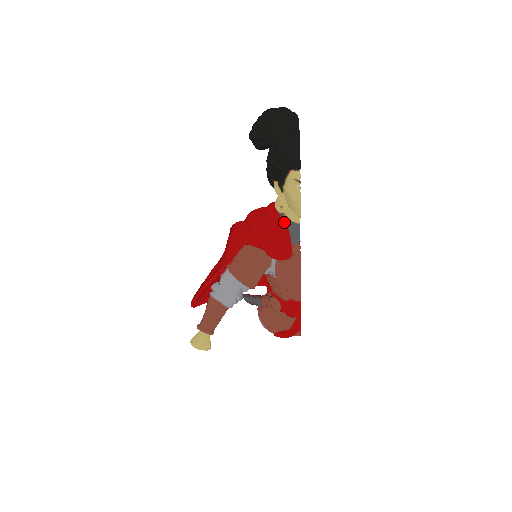
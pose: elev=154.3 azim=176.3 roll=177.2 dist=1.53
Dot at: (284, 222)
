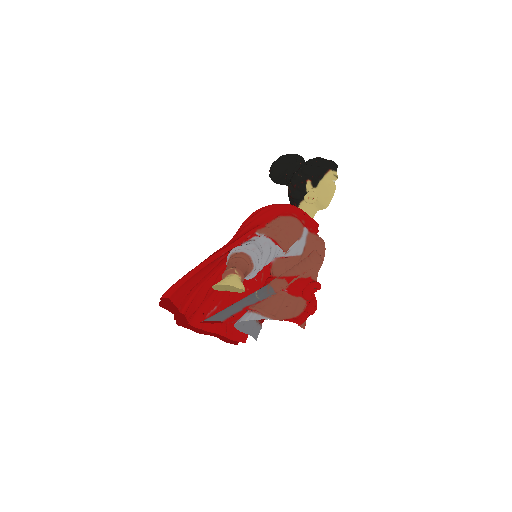
Dot at: occluded
